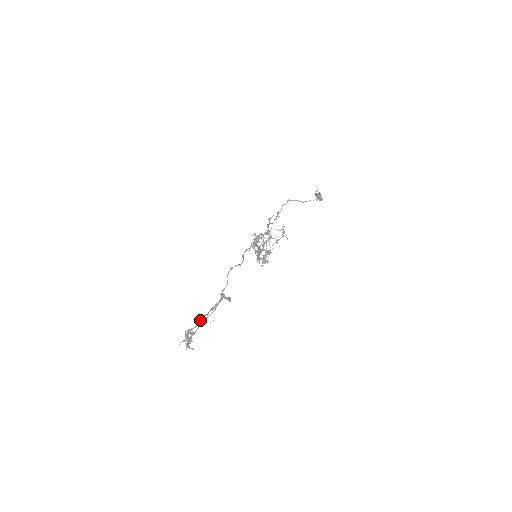
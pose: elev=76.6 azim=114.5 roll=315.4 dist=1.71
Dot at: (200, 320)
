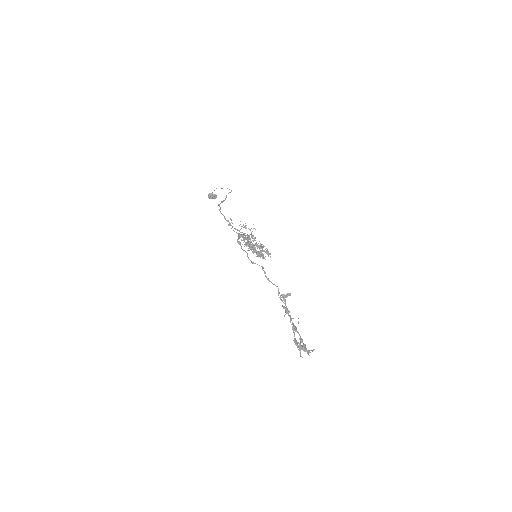
Dot at: (292, 327)
